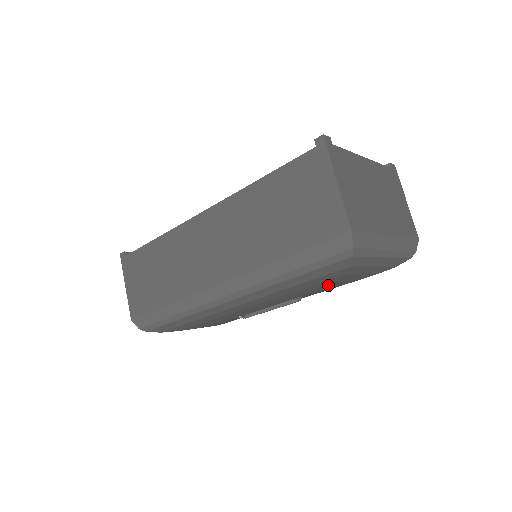
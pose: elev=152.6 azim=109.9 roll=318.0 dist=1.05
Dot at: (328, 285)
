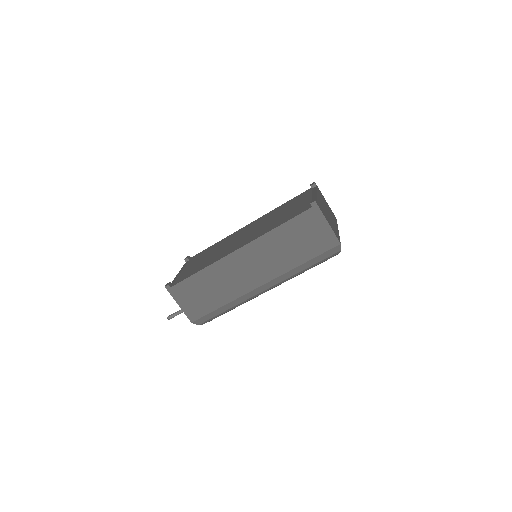
Dot at: occluded
